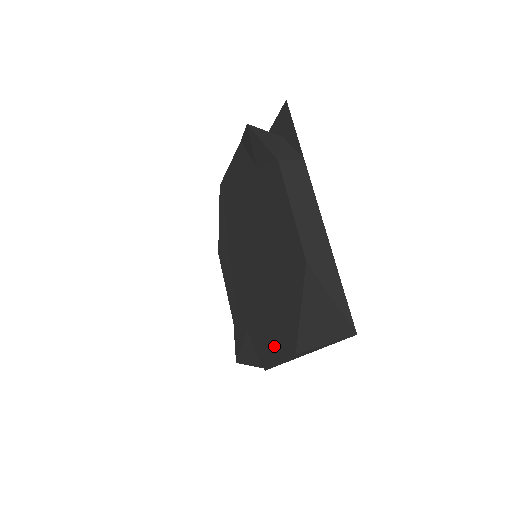
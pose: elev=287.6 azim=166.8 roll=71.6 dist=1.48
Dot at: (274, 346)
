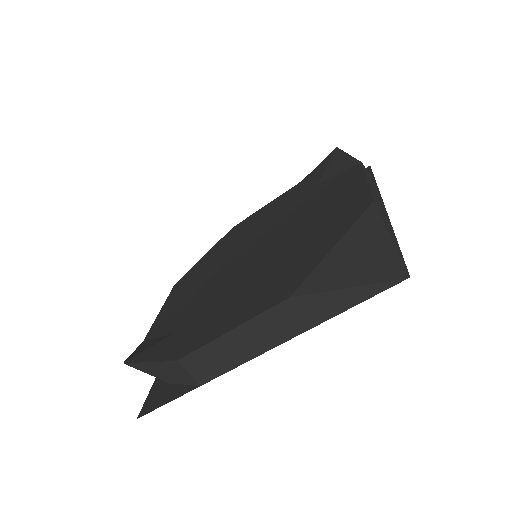
Dot at: (236, 315)
